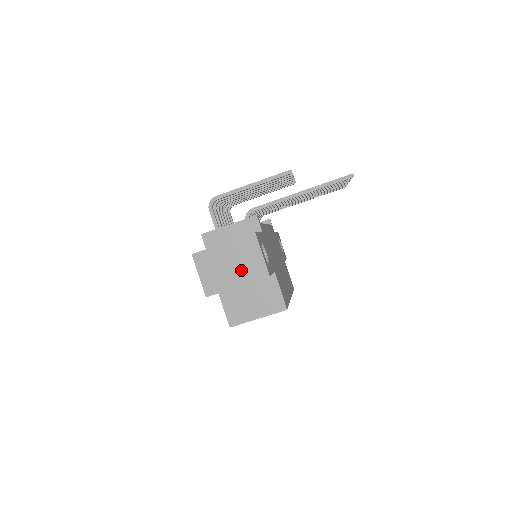
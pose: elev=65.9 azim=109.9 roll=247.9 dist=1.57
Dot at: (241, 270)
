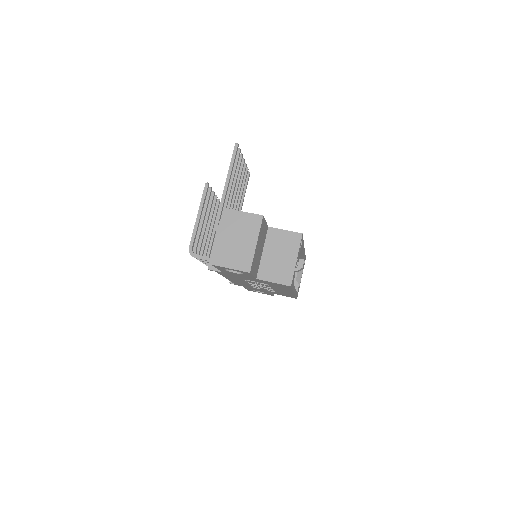
Dot at: (246, 234)
